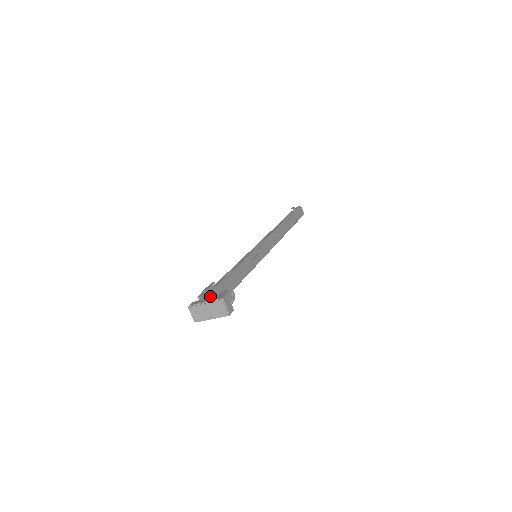
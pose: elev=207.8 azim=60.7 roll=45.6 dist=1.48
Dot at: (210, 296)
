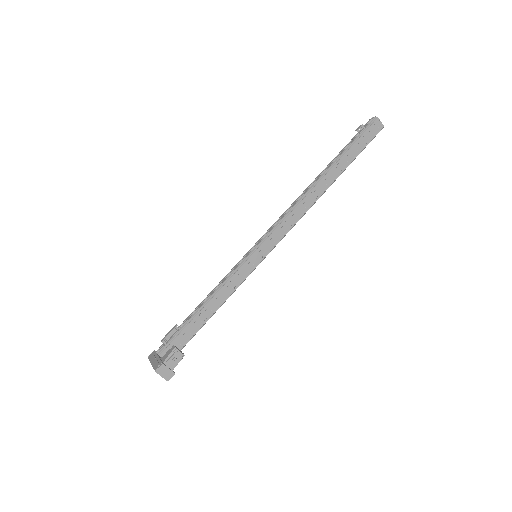
Dot at: (166, 347)
